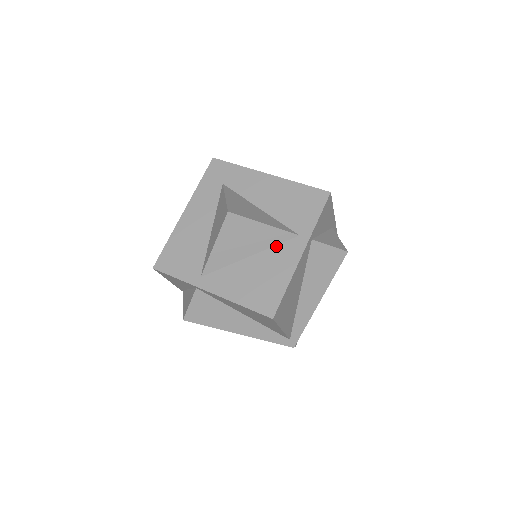
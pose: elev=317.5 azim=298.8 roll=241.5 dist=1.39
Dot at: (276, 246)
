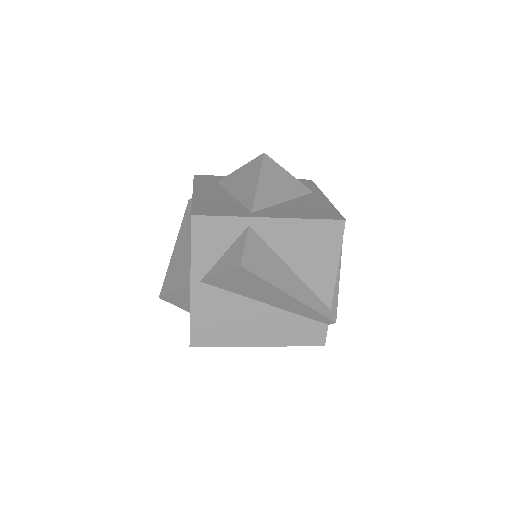
Dot at: (301, 197)
